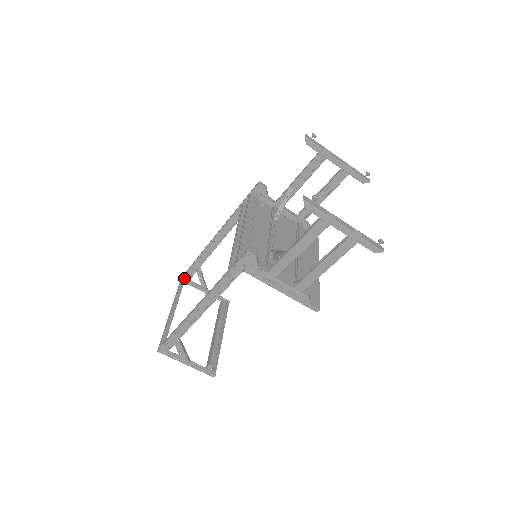
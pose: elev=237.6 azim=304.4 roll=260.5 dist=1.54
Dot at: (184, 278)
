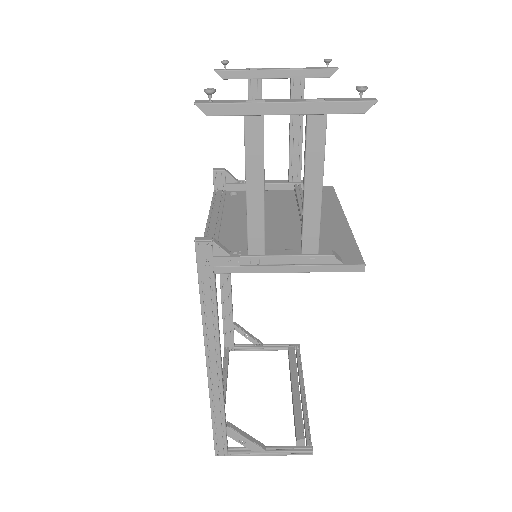
Dot at: (227, 346)
